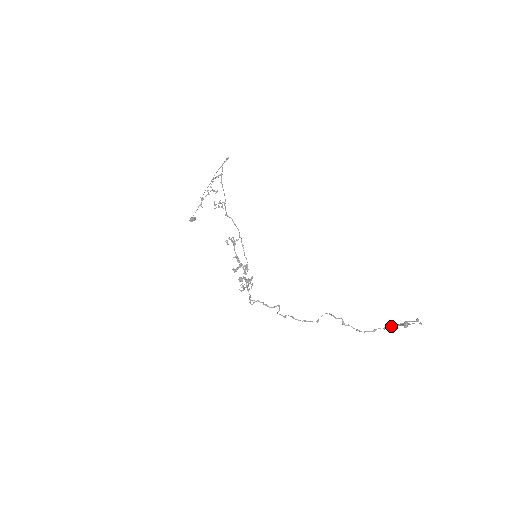
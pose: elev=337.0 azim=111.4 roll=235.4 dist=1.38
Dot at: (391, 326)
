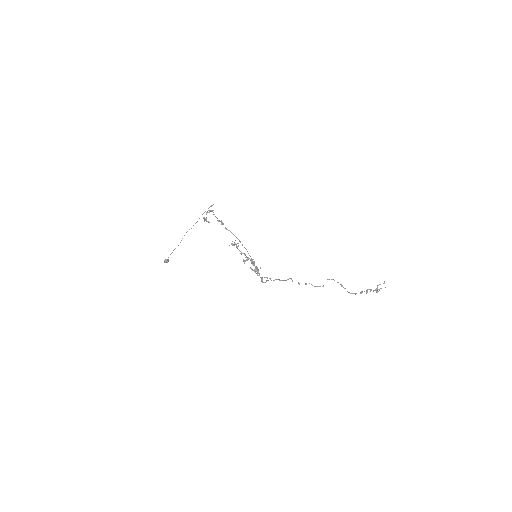
Dot at: (370, 289)
